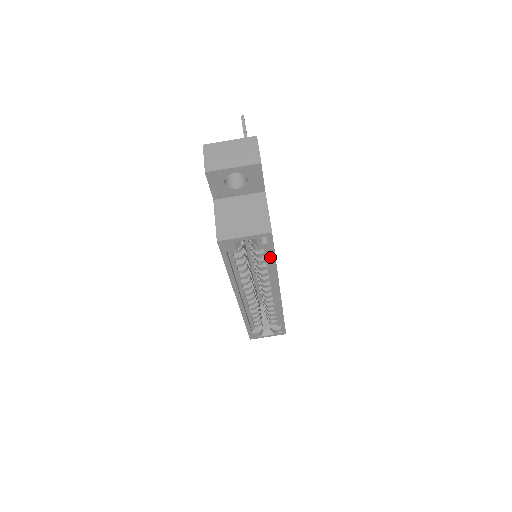
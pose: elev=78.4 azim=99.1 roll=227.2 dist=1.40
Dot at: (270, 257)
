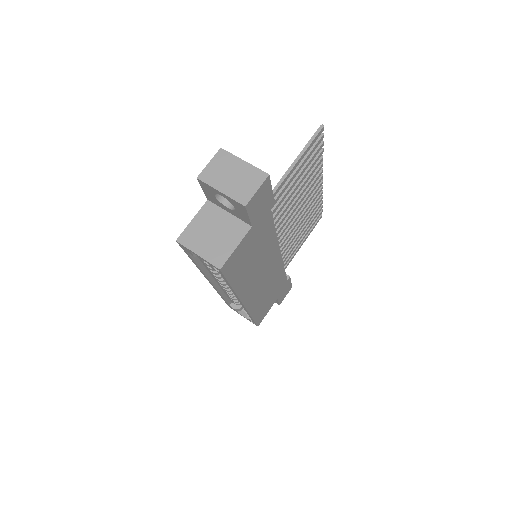
Dot at: (225, 280)
